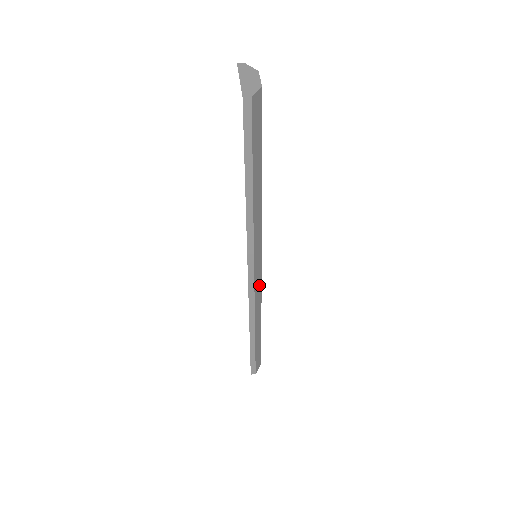
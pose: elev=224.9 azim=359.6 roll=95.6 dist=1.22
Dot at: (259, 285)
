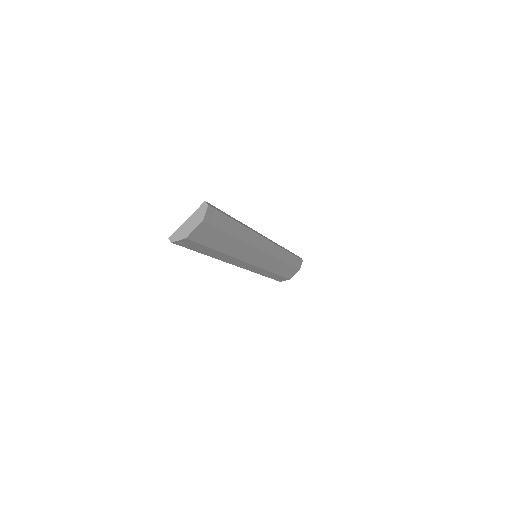
Dot at: (255, 267)
